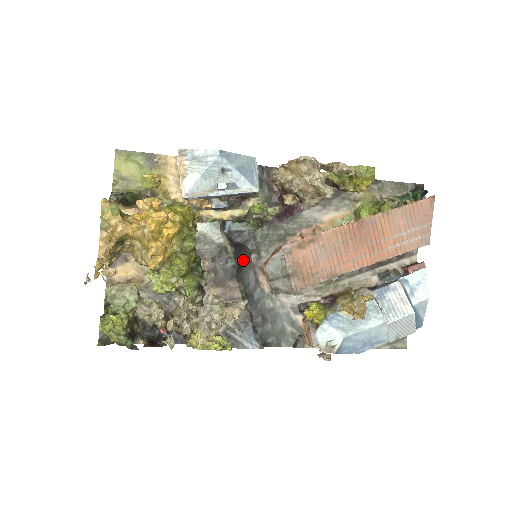
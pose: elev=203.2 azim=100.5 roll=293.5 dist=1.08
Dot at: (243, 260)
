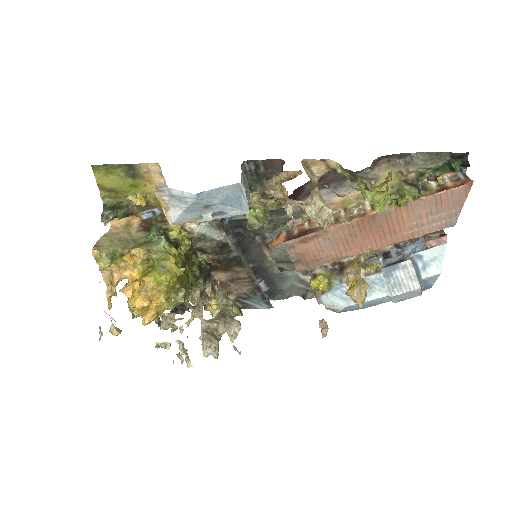
Dot at: (247, 244)
